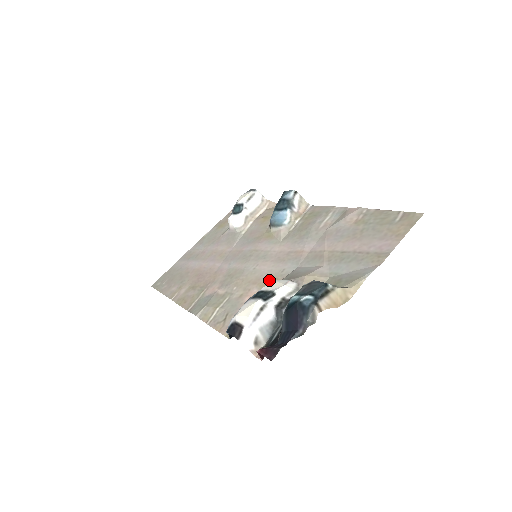
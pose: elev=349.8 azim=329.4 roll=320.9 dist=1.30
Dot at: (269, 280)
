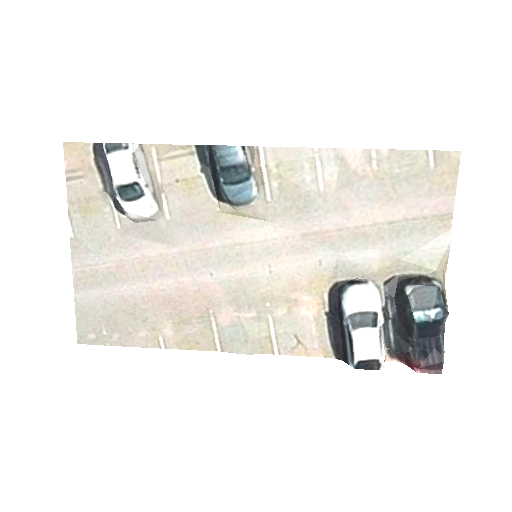
Dot at: (313, 281)
